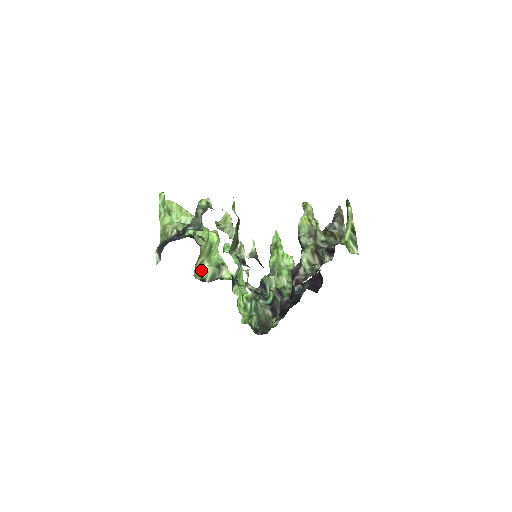
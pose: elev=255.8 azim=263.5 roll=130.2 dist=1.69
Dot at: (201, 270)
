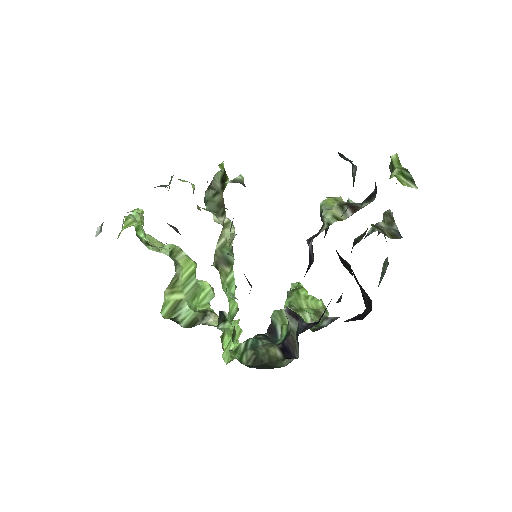
Dot at: (175, 312)
